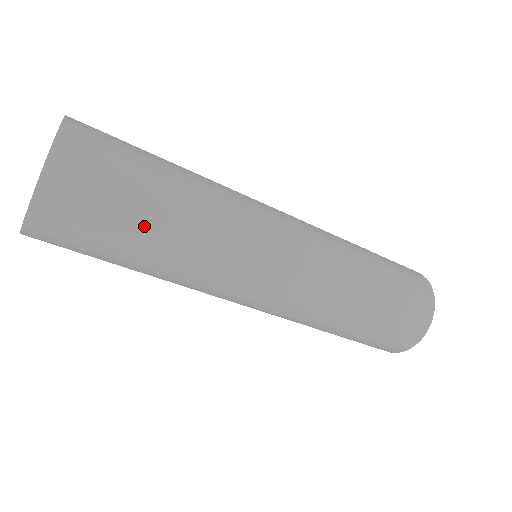
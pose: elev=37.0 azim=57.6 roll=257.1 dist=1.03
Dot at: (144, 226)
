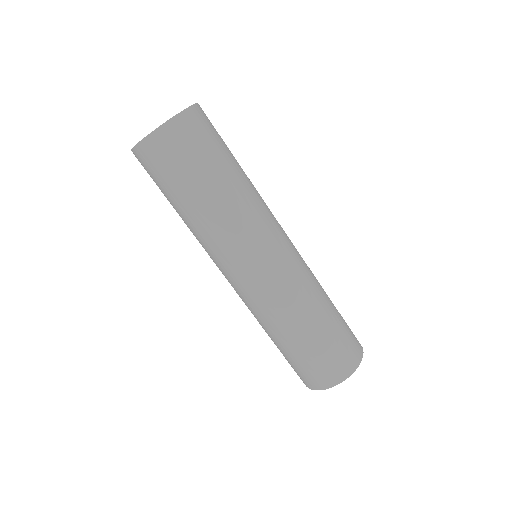
Dot at: (198, 187)
